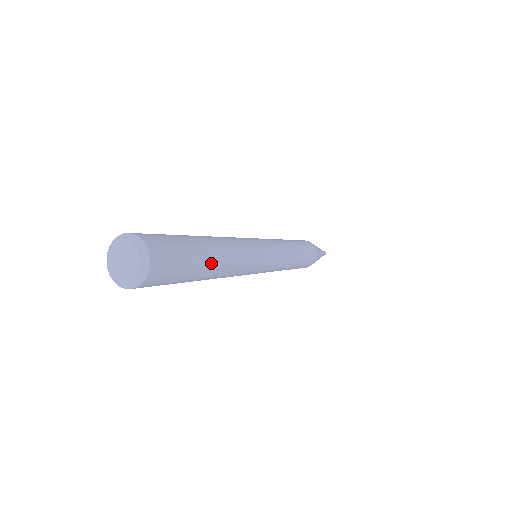
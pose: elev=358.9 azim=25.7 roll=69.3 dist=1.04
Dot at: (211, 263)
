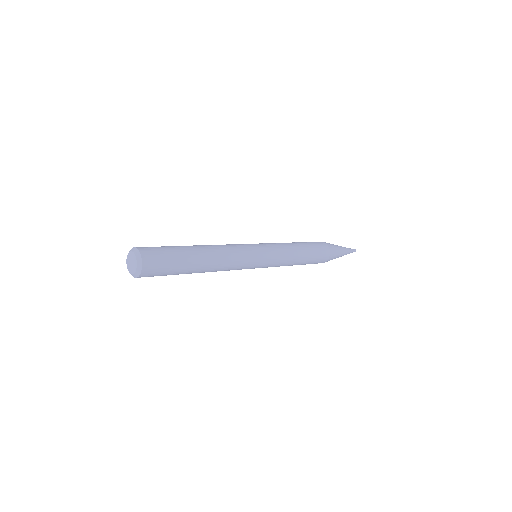
Dot at: (194, 252)
